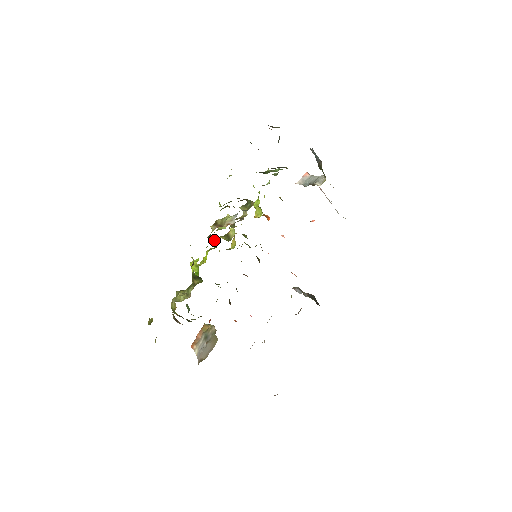
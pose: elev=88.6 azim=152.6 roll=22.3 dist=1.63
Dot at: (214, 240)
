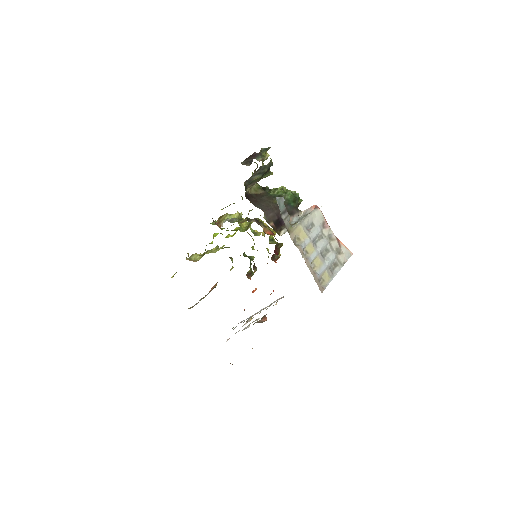
Dot at: occluded
